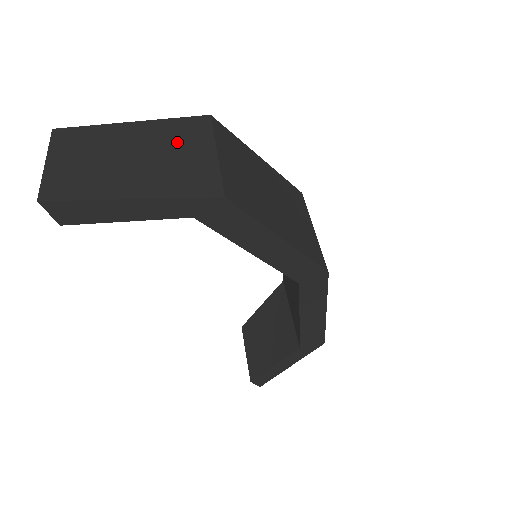
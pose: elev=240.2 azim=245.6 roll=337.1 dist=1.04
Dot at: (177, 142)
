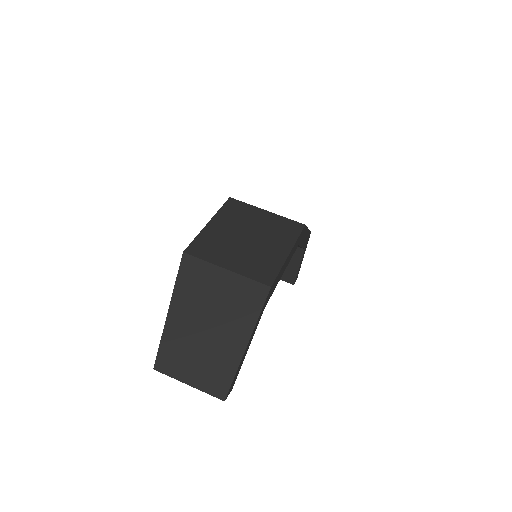
Dot at: (204, 291)
